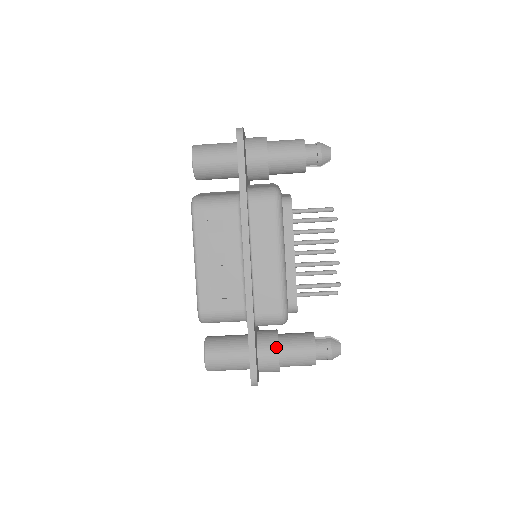
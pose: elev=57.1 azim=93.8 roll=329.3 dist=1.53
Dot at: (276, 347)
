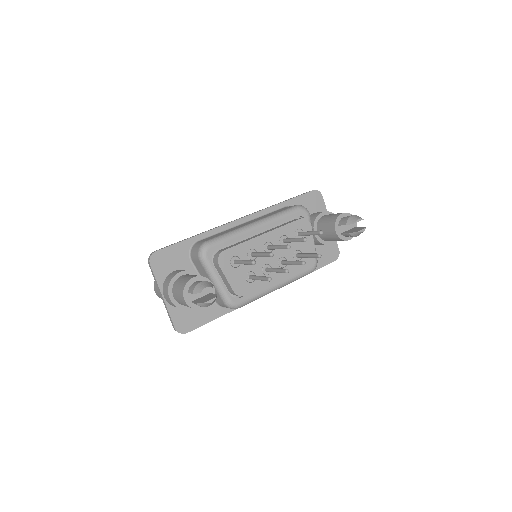
Dot at: occluded
